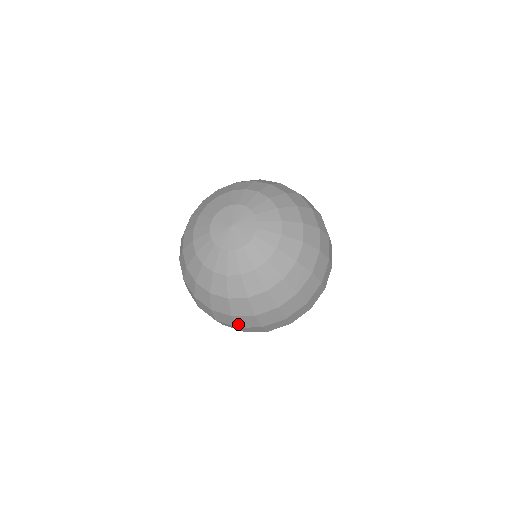
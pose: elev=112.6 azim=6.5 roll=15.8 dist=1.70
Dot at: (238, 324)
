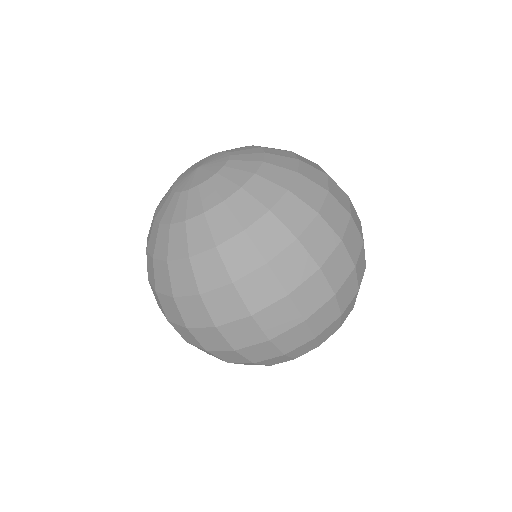
Dot at: (185, 318)
